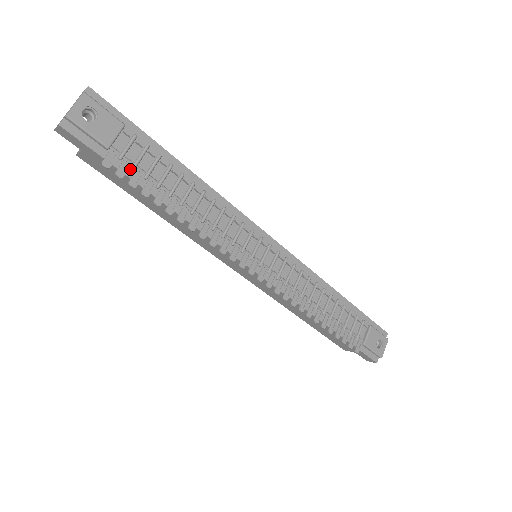
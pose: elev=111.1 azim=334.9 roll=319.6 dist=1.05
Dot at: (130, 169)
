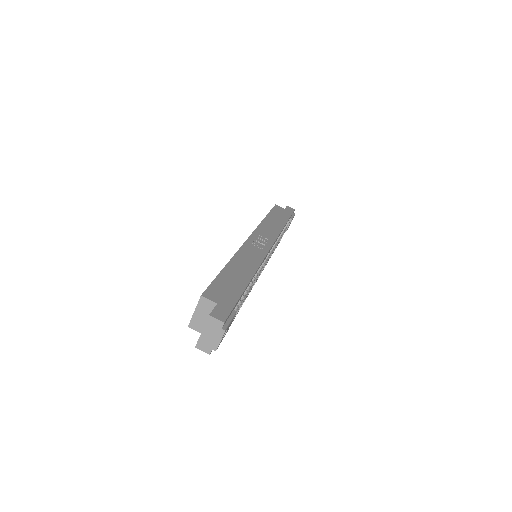
Dot at: occluded
